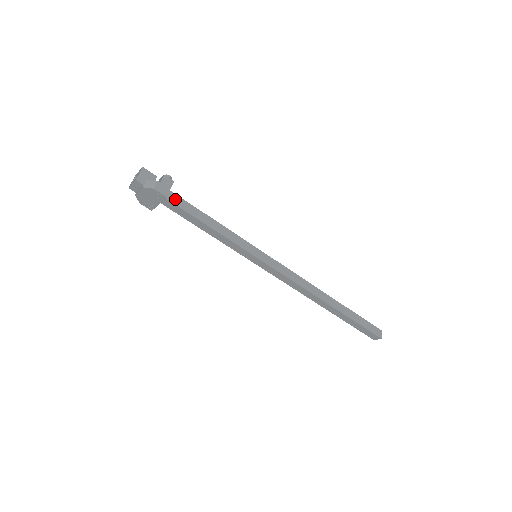
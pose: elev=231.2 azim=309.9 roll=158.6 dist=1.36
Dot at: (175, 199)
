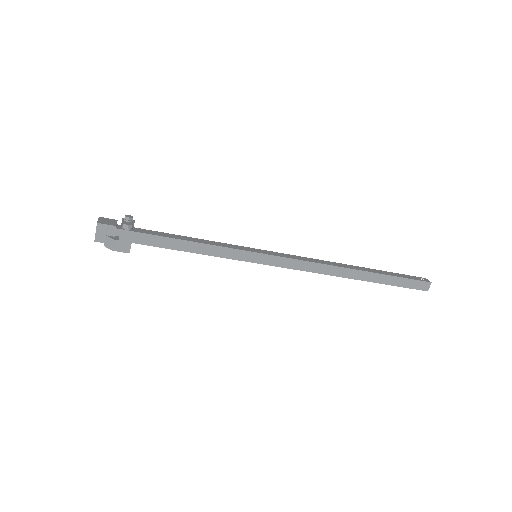
Dot at: (144, 239)
